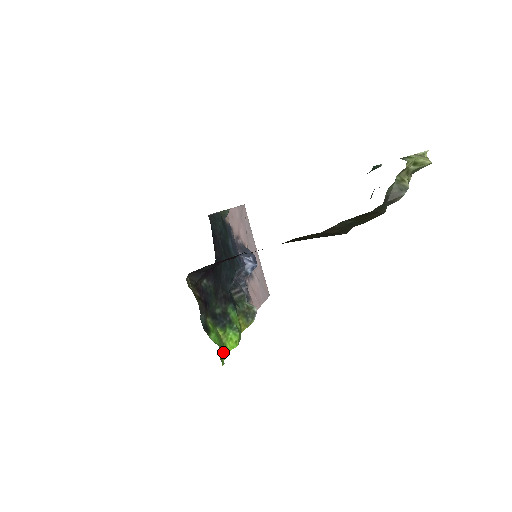
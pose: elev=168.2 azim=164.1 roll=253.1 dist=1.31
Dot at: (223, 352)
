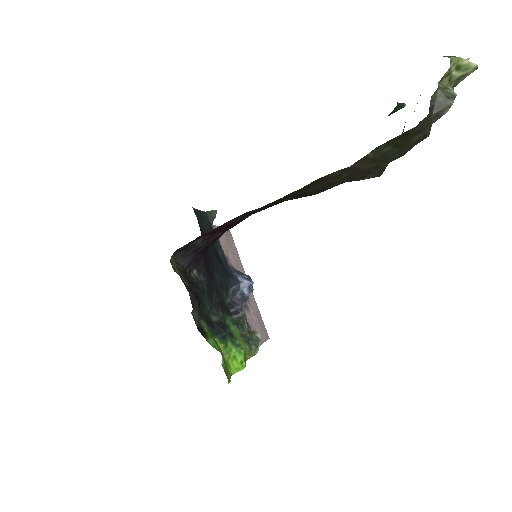
Dot at: (226, 369)
